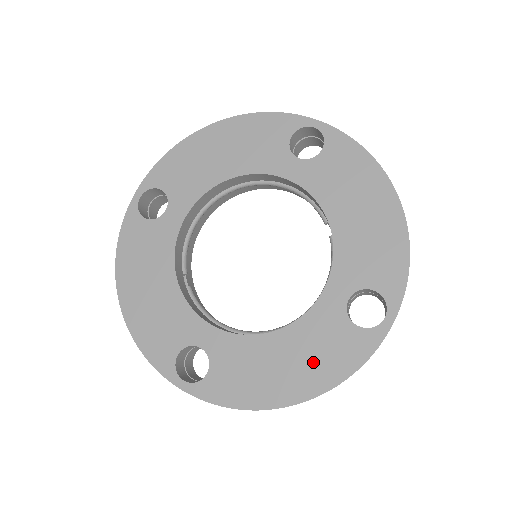
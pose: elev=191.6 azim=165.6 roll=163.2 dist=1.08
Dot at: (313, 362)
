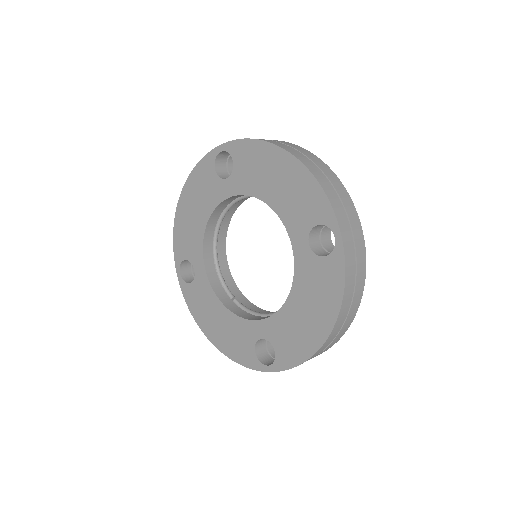
Dot at: (319, 301)
